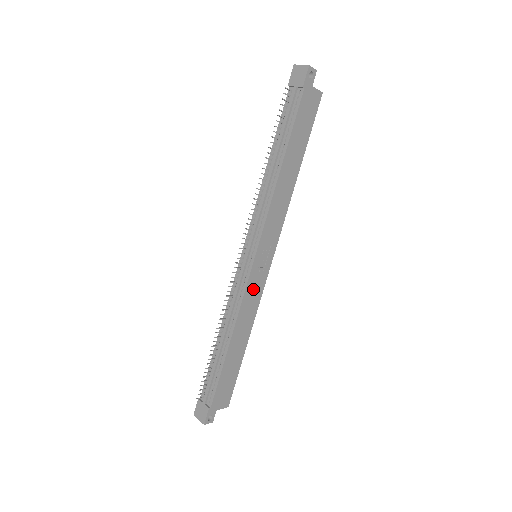
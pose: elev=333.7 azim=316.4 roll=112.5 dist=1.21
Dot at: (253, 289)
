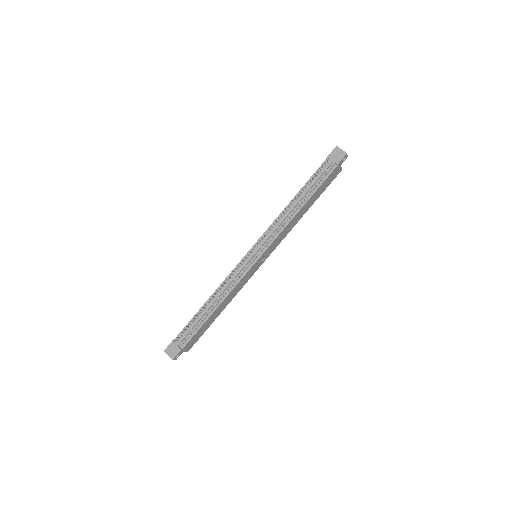
Dot at: (246, 278)
